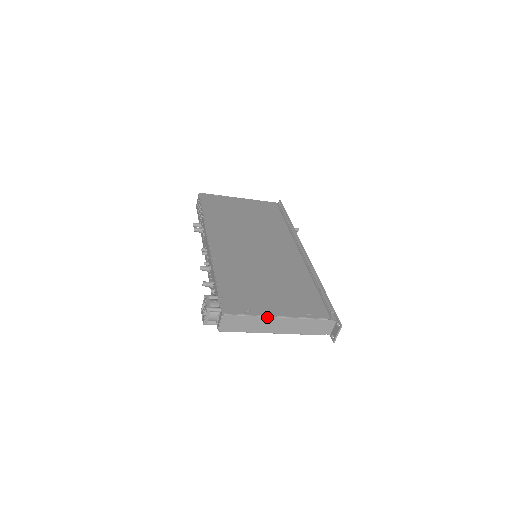
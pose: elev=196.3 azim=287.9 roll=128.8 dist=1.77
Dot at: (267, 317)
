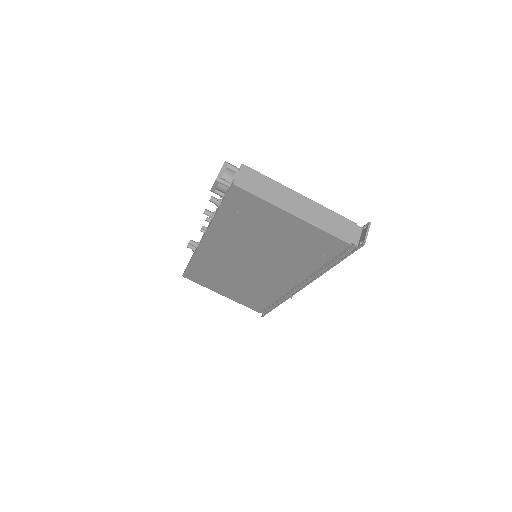
Dot at: (288, 189)
